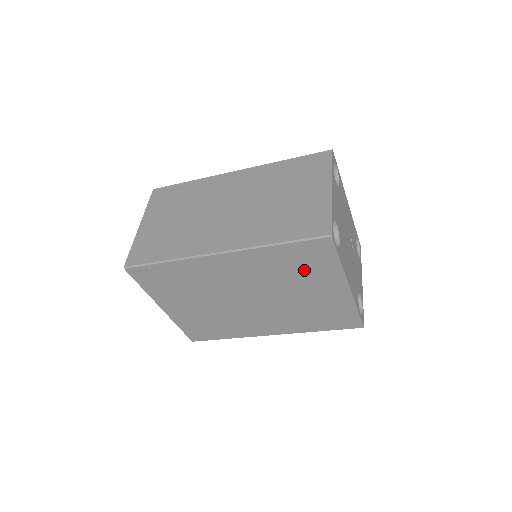
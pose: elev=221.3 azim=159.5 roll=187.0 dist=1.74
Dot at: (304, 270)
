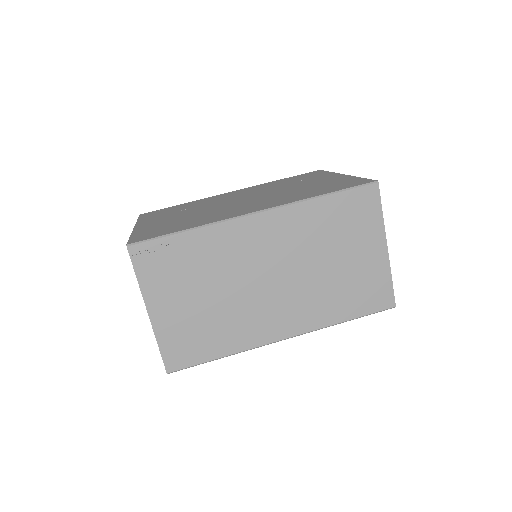
Dot at: occluded
